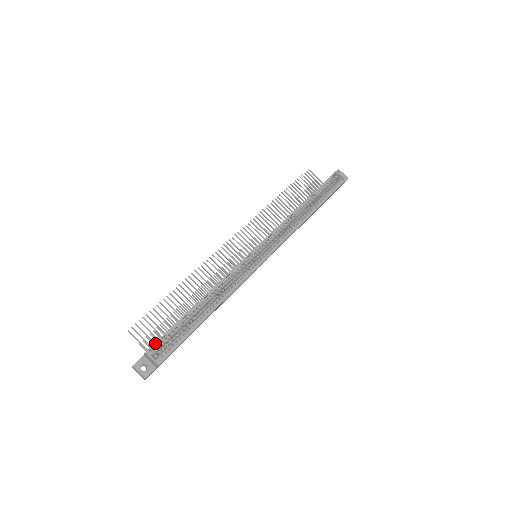
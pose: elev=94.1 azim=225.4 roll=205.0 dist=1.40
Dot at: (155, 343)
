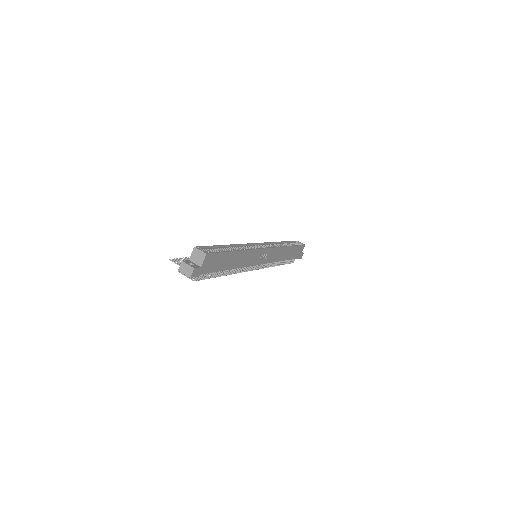
Dot at: (200, 246)
